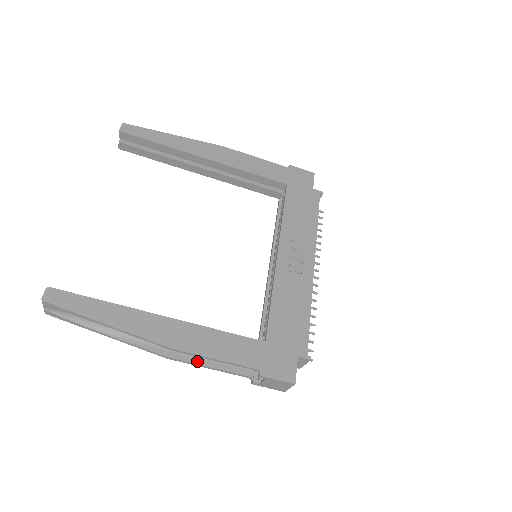
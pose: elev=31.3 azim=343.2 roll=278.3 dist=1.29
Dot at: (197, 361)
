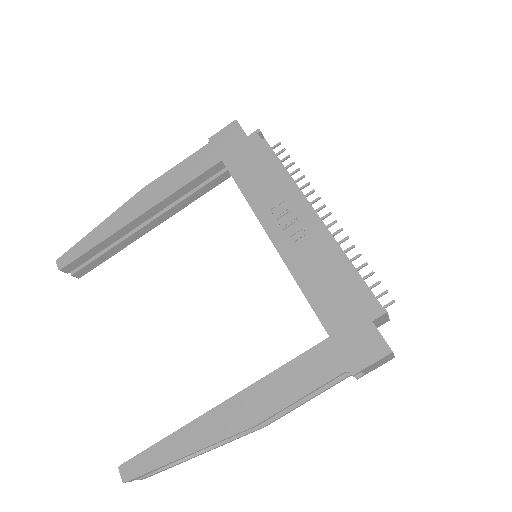
Dot at: (291, 406)
